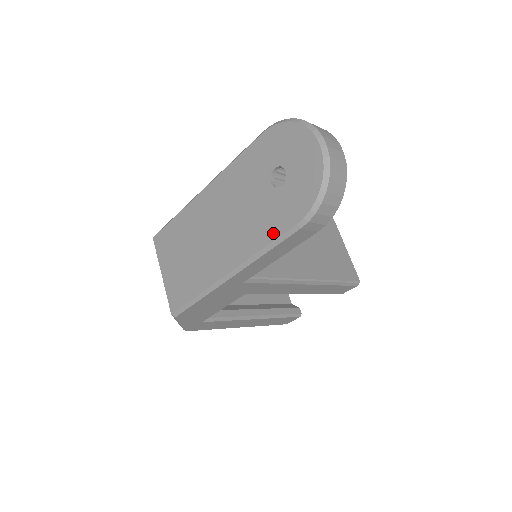
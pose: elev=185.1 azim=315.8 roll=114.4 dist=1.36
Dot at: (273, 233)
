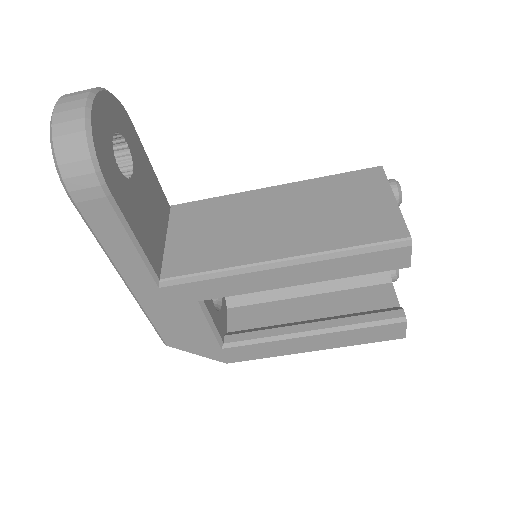
Dot at: occluded
